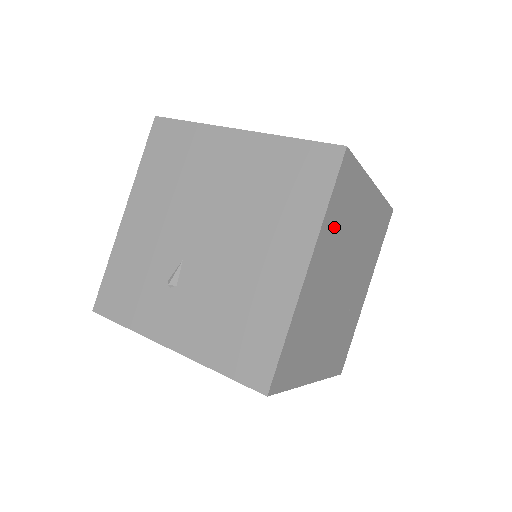
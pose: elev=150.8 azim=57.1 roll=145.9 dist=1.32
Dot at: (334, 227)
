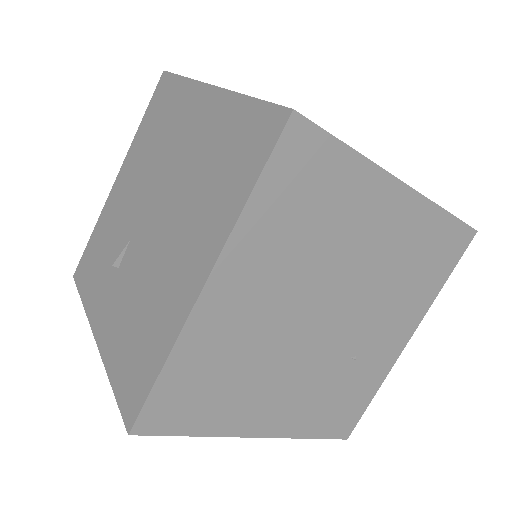
Dot at: (278, 232)
